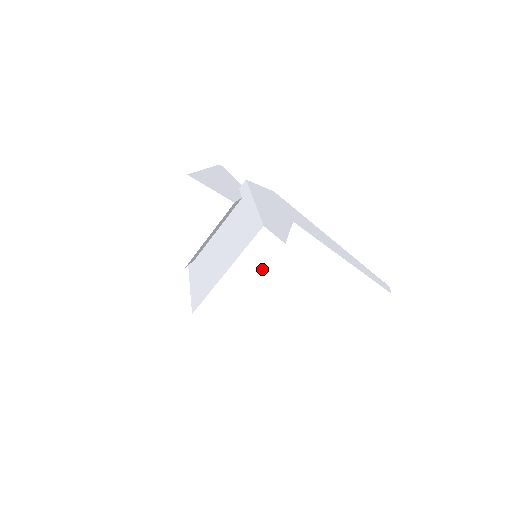
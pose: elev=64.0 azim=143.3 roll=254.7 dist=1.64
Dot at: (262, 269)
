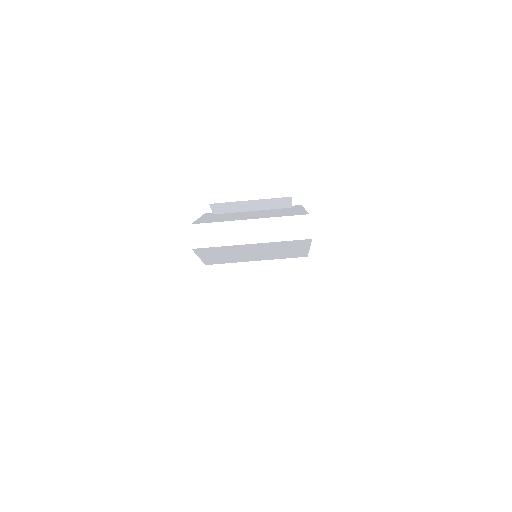
Dot at: (278, 240)
